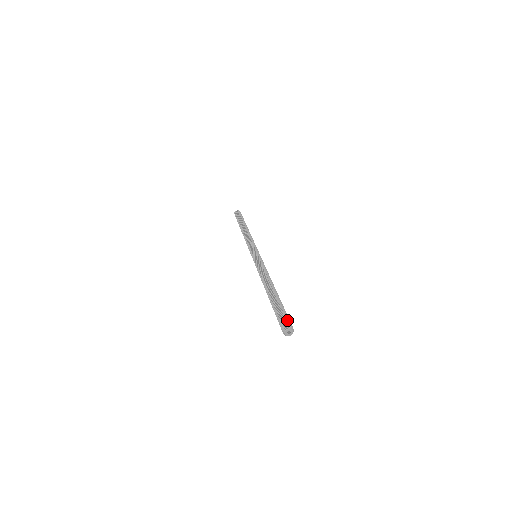
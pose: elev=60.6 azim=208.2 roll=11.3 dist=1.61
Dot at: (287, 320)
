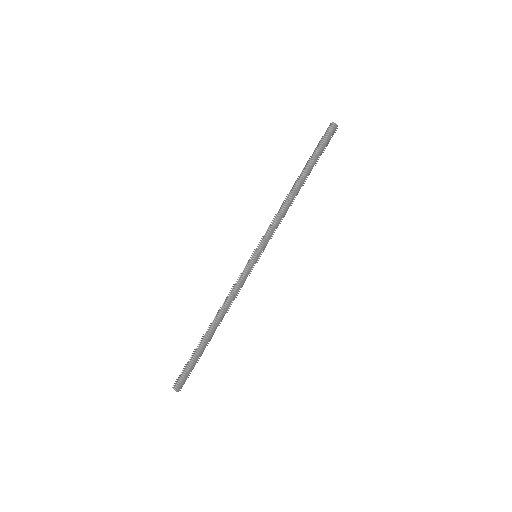
Dot at: (182, 381)
